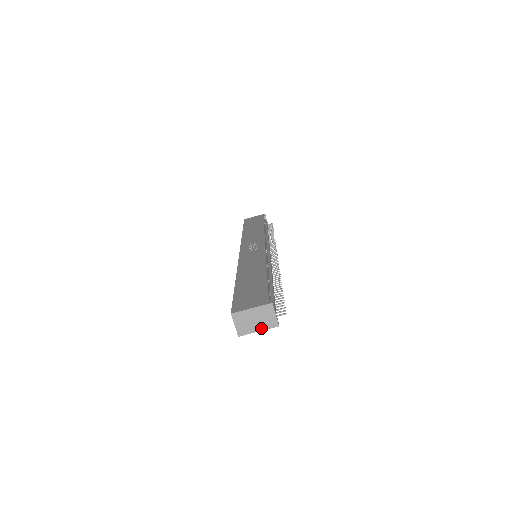
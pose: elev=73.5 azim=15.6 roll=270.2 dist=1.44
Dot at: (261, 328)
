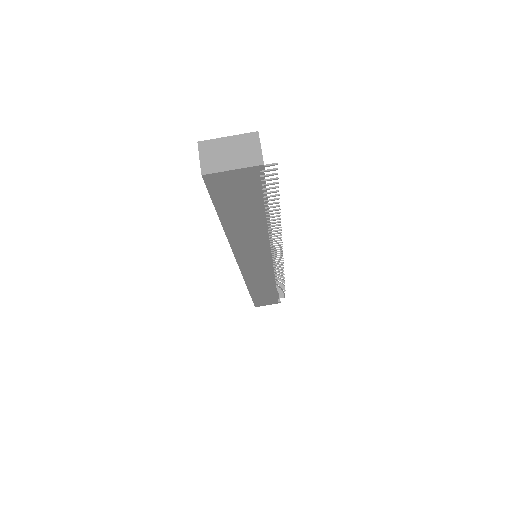
Dot at: (237, 165)
